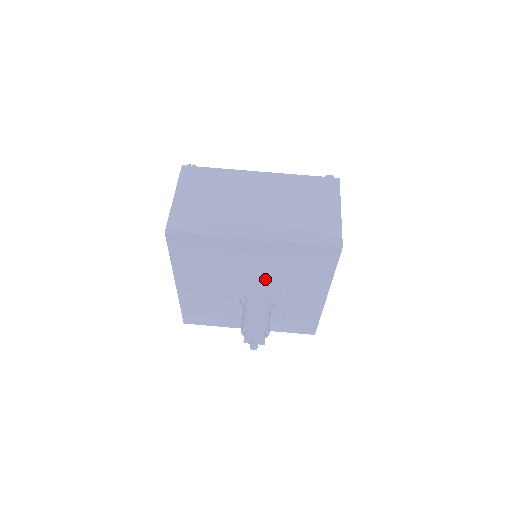
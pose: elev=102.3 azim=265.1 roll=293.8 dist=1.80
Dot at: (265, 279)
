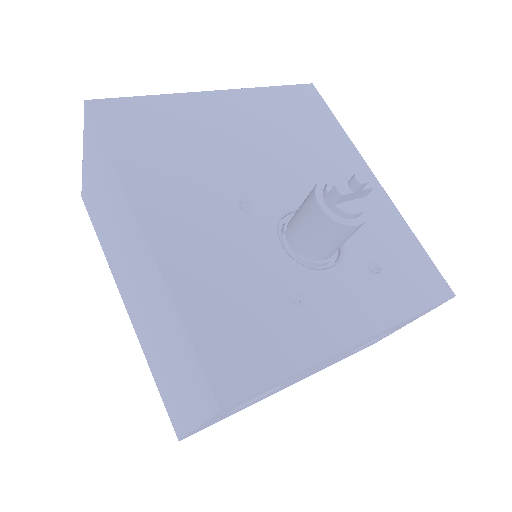
Dot at: (278, 165)
